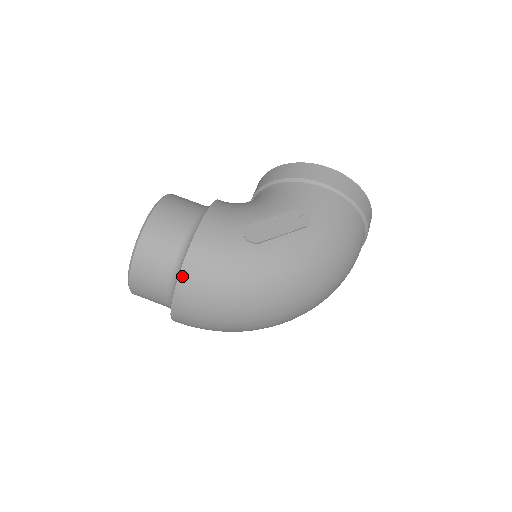
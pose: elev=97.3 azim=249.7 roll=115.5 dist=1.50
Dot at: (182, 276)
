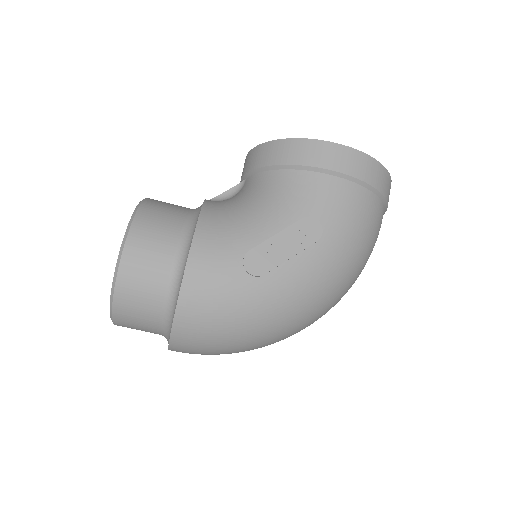
Dot at: (176, 326)
